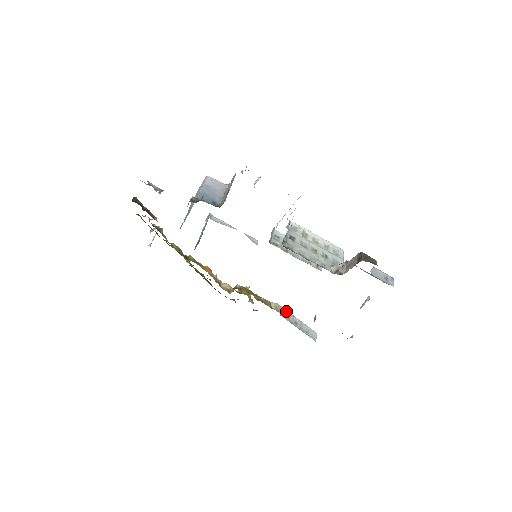
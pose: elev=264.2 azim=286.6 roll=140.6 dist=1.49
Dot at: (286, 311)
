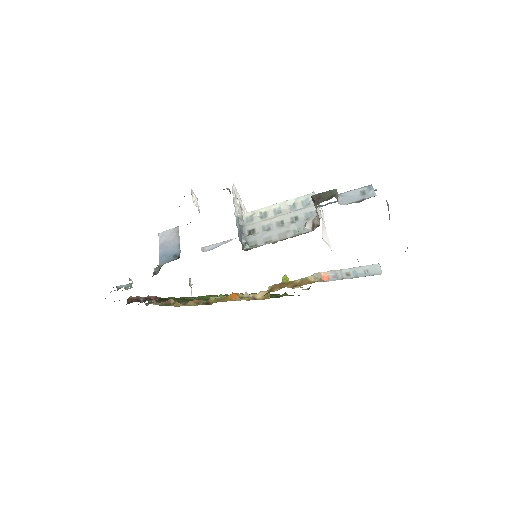
Dot at: (329, 272)
